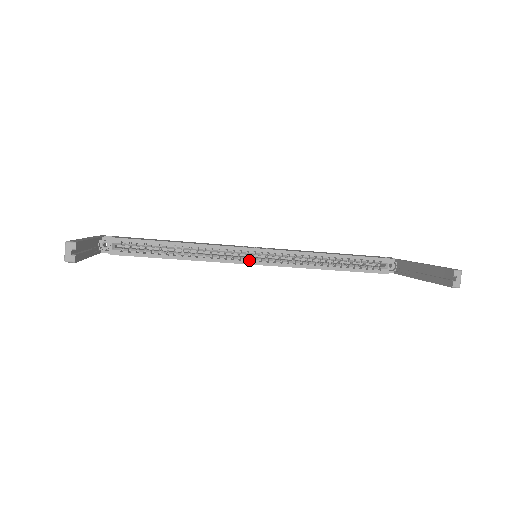
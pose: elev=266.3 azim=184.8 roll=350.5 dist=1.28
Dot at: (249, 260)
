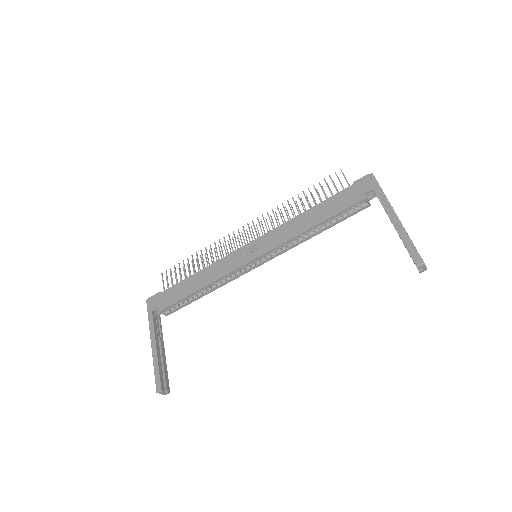
Dot at: (254, 267)
